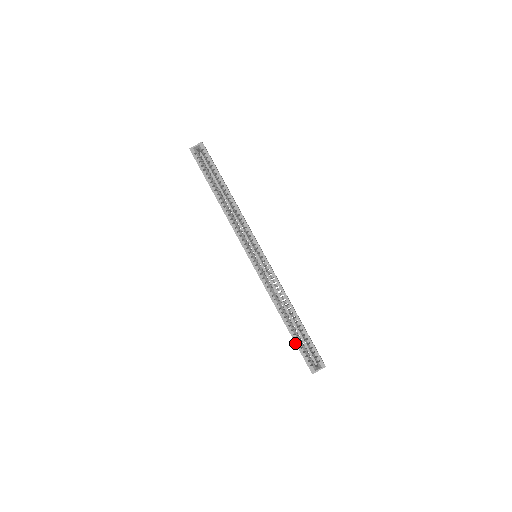
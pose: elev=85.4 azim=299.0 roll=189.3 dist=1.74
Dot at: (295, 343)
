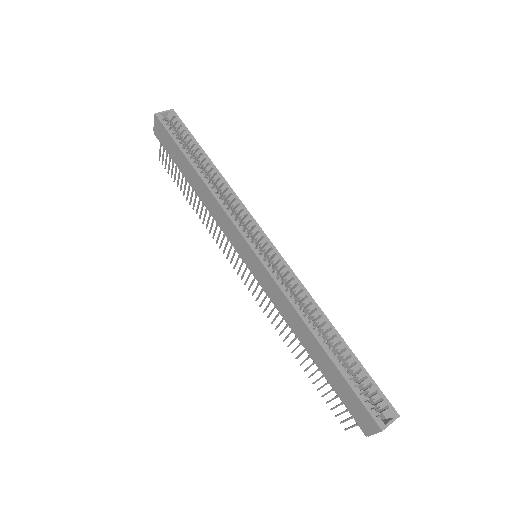
Dot at: (344, 378)
